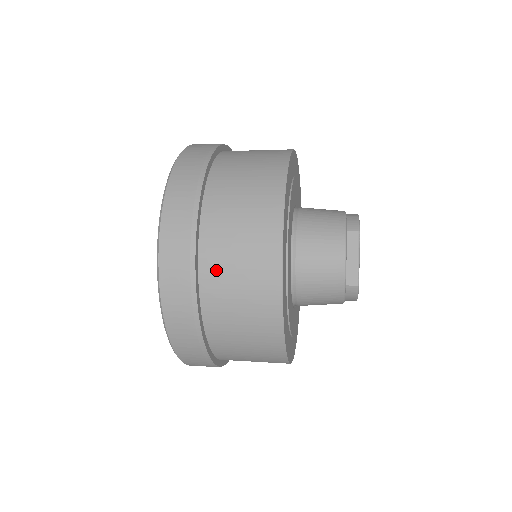
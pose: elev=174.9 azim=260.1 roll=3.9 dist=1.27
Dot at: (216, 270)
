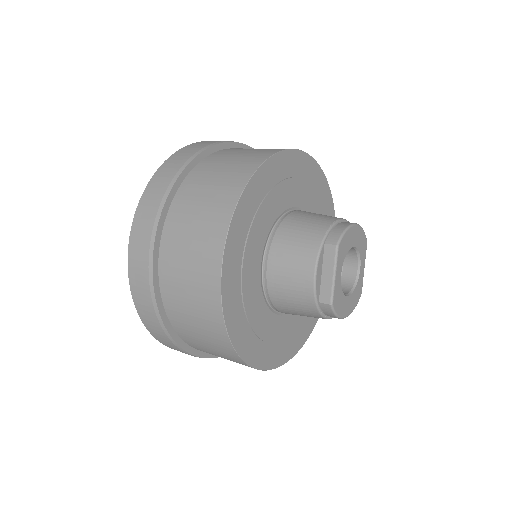
Dot at: (171, 273)
